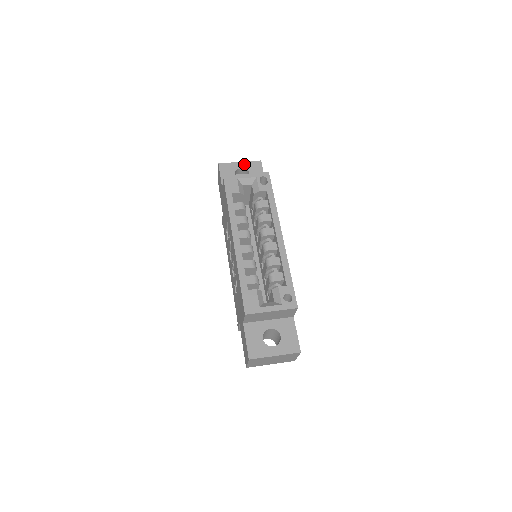
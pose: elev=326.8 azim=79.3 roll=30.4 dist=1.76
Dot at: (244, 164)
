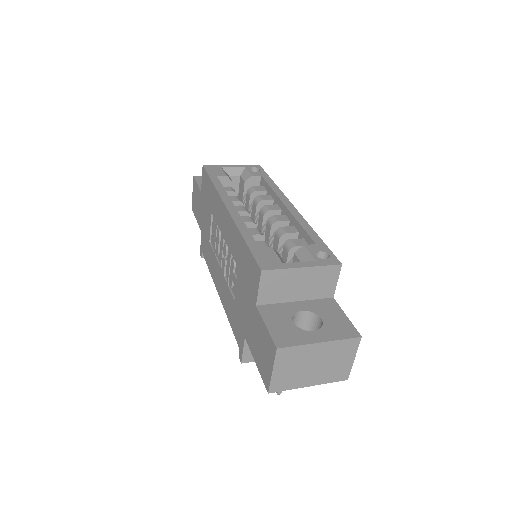
Dot at: occluded
